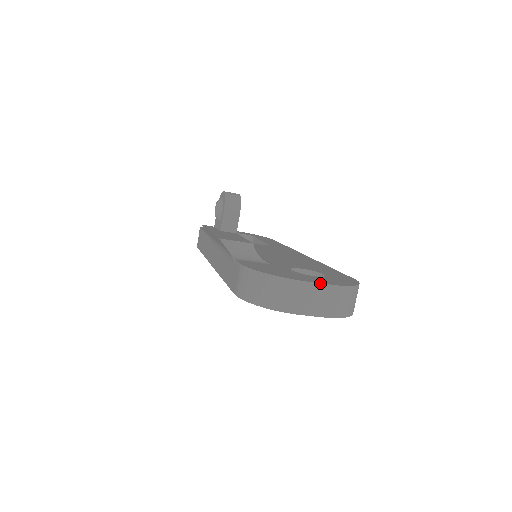
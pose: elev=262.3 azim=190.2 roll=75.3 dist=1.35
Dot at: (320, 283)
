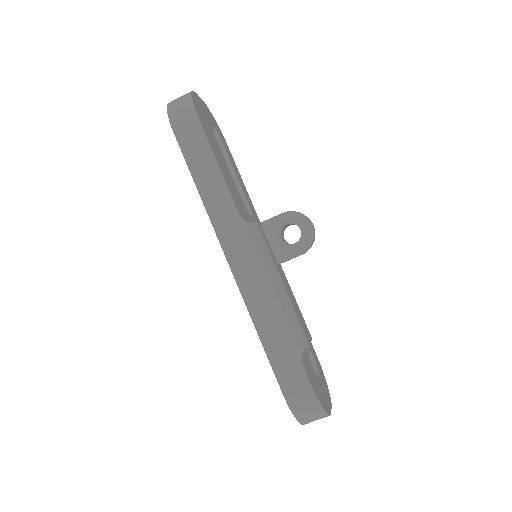
Dot at: occluded
